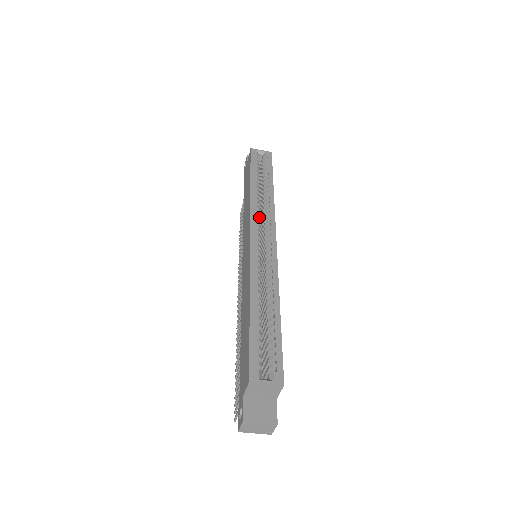
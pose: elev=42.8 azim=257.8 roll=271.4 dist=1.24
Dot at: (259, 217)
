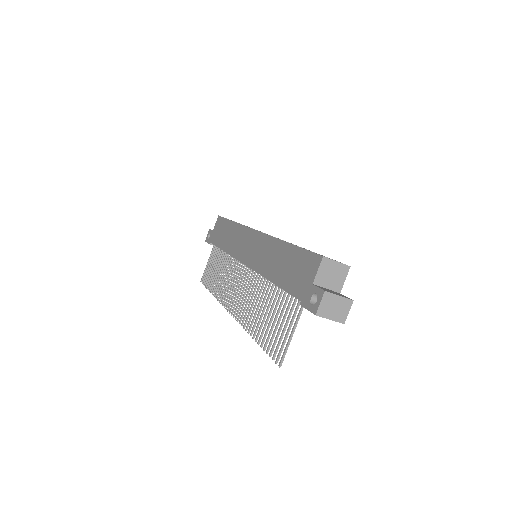
Dot at: occluded
